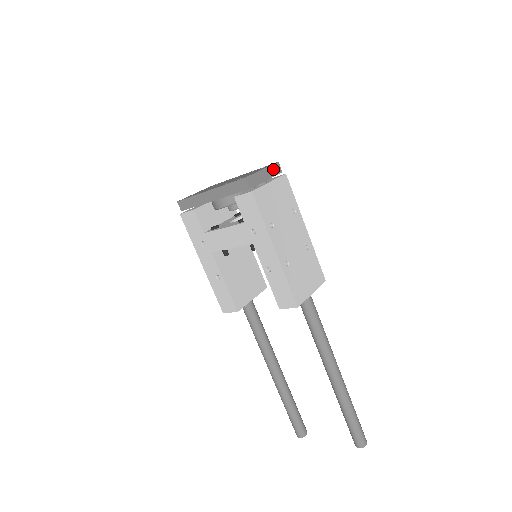
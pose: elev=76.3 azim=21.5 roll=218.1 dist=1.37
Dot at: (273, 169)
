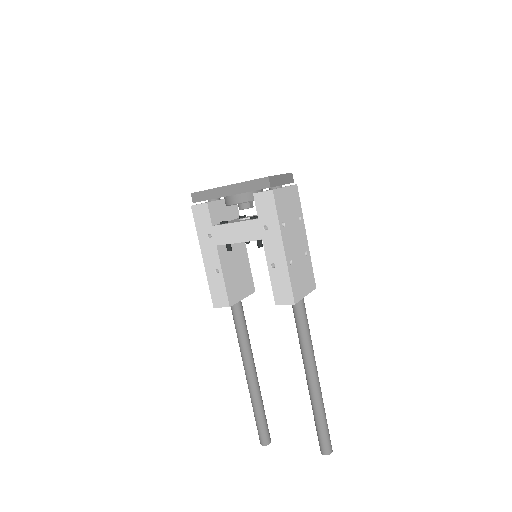
Dot at: (288, 177)
